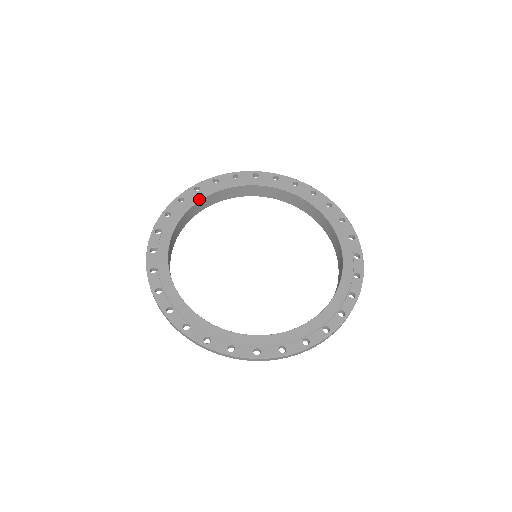
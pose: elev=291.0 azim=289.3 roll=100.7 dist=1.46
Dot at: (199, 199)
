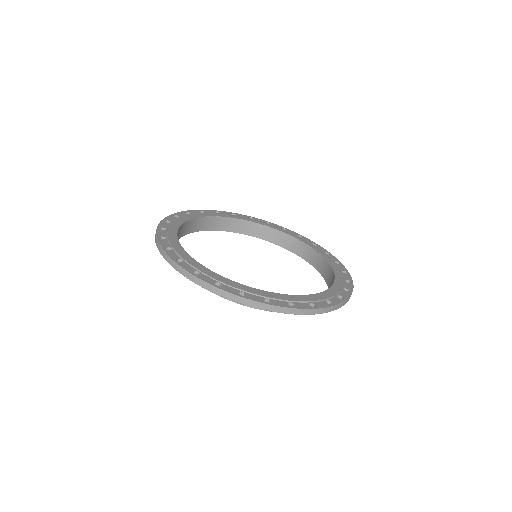
Dot at: (262, 224)
